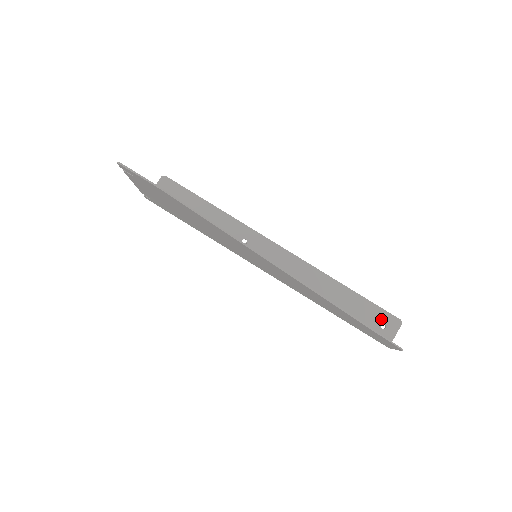
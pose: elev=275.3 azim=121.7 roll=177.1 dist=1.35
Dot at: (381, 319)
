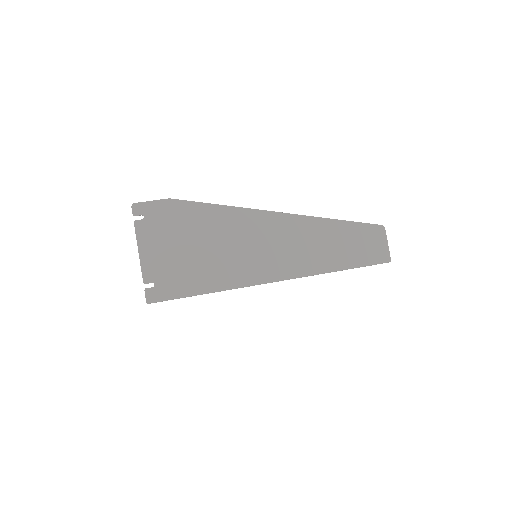
Dot at: occluded
